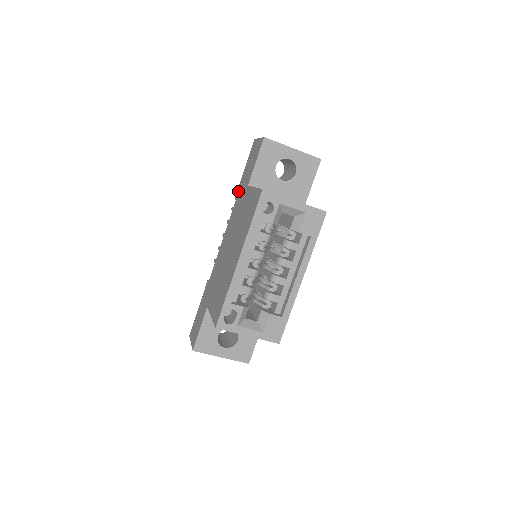
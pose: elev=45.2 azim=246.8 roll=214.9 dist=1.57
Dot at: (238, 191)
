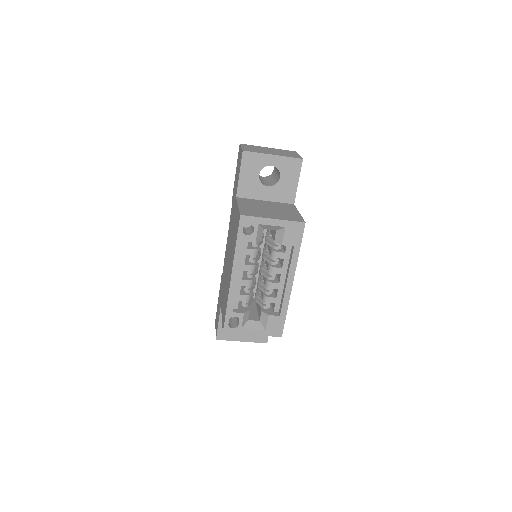
Dot at: occluded
